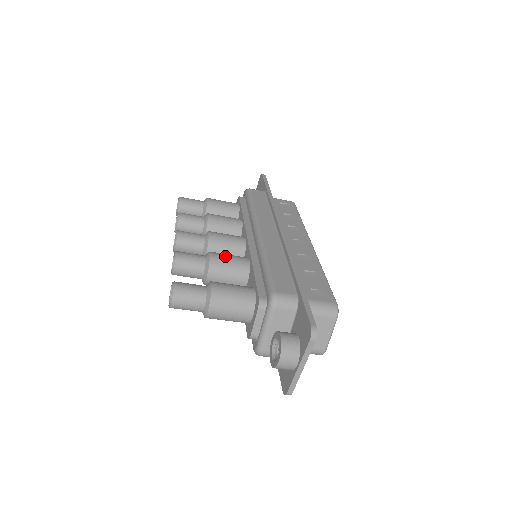
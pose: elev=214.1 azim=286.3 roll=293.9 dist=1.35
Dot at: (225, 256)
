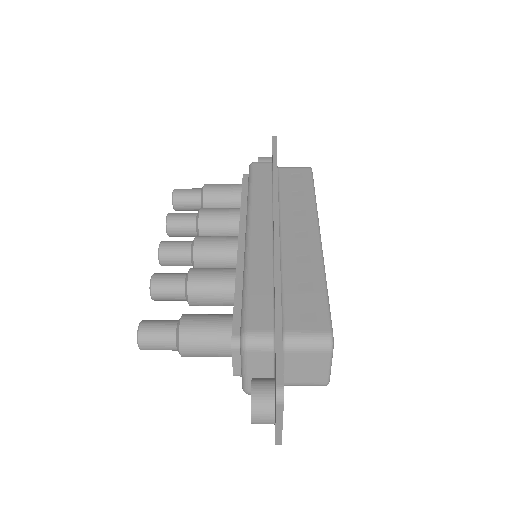
Dot at: (206, 273)
